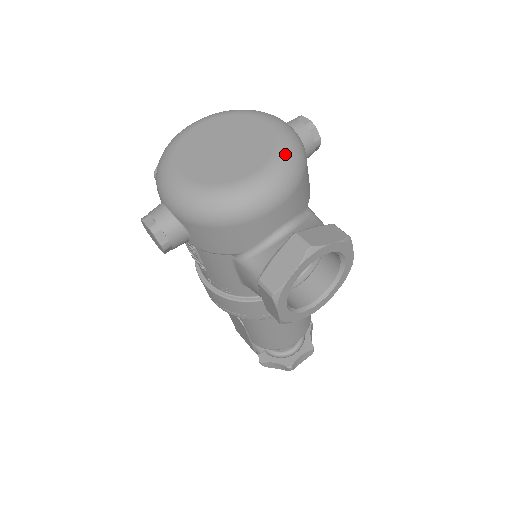
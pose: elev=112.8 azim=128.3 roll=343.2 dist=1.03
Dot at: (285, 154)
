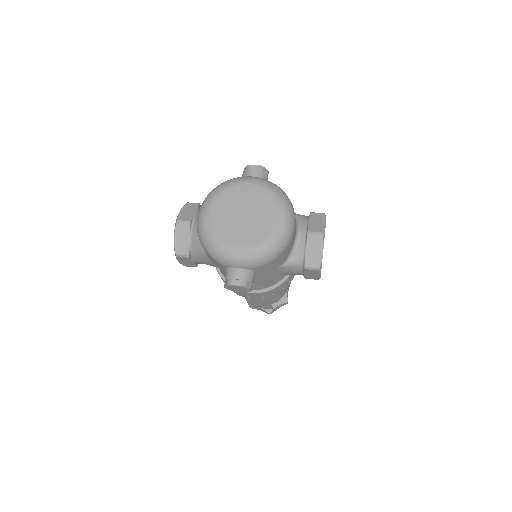
Dot at: (279, 197)
